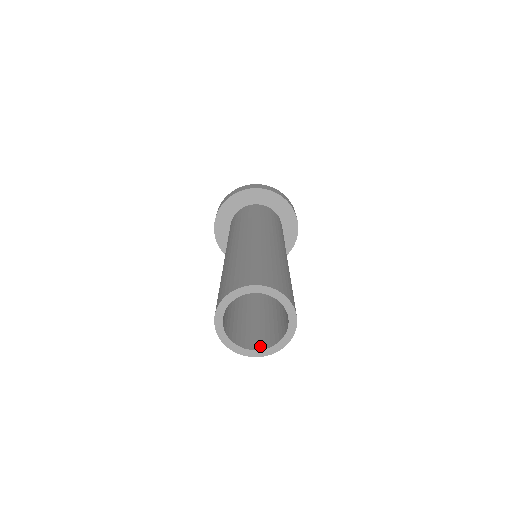
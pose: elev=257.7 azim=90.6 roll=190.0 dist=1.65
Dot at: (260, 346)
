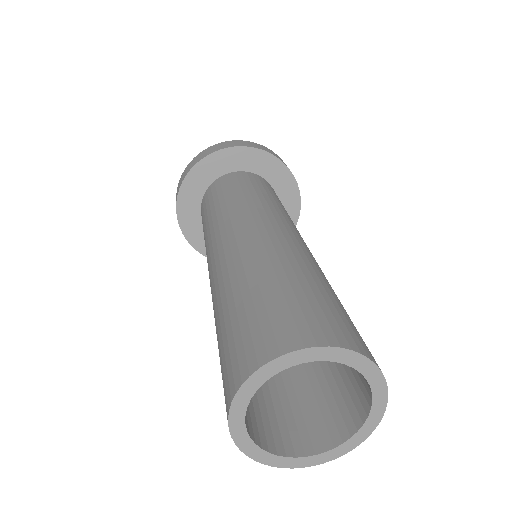
Dot at: (302, 446)
